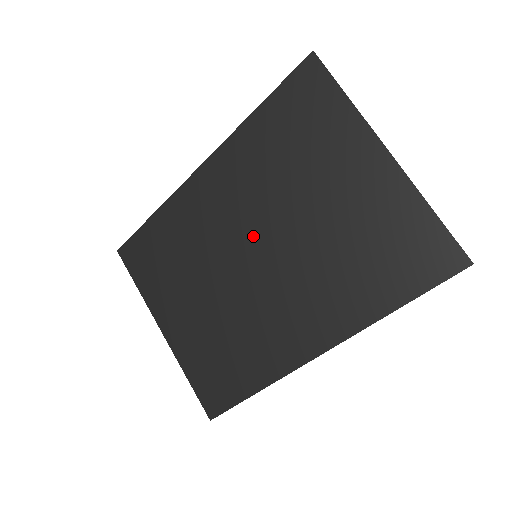
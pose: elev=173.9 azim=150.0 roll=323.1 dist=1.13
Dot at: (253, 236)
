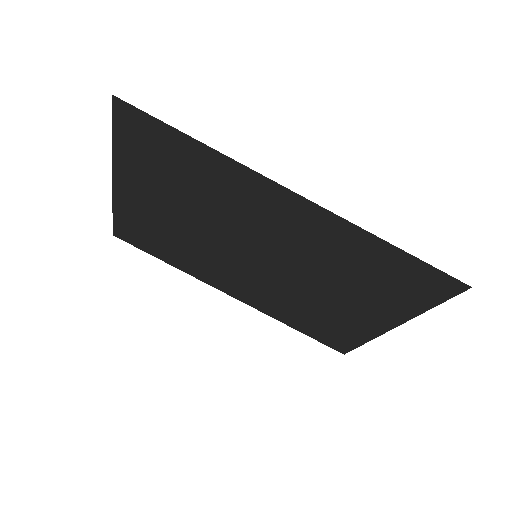
Dot at: (270, 253)
